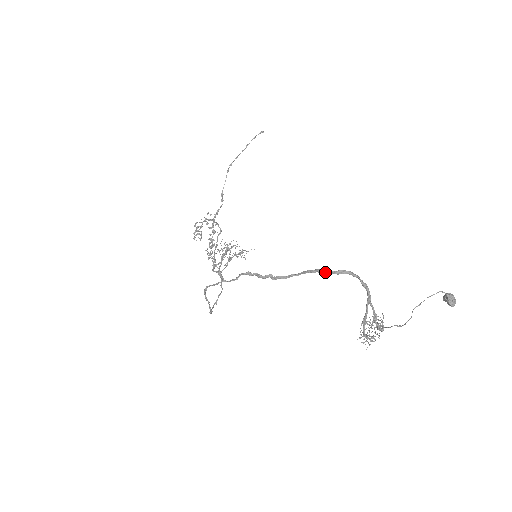
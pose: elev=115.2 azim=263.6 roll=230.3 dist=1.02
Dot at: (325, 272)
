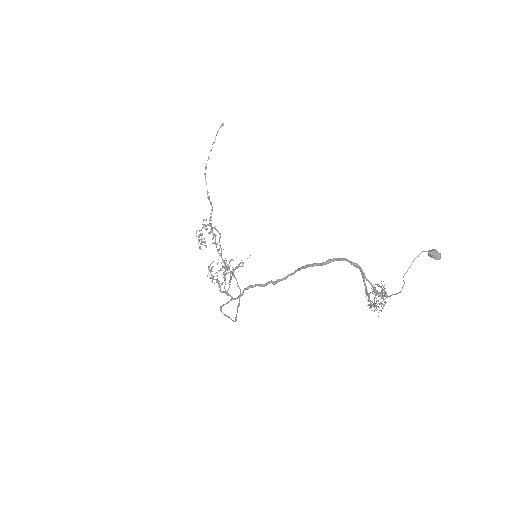
Dot at: occluded
